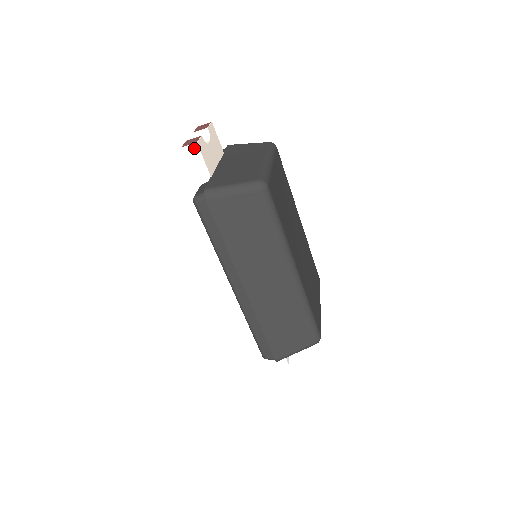
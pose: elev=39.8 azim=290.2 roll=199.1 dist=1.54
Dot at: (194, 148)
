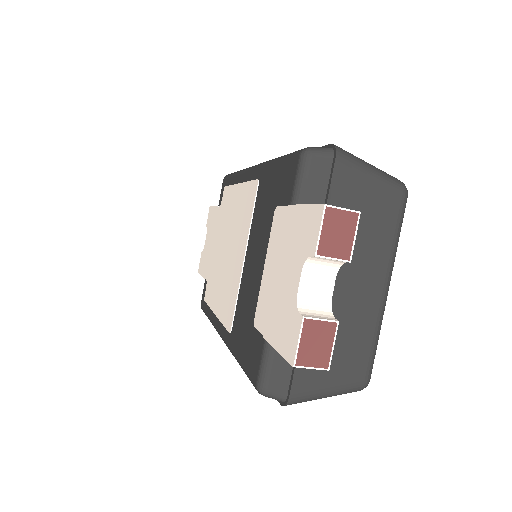
Dot at: (316, 366)
